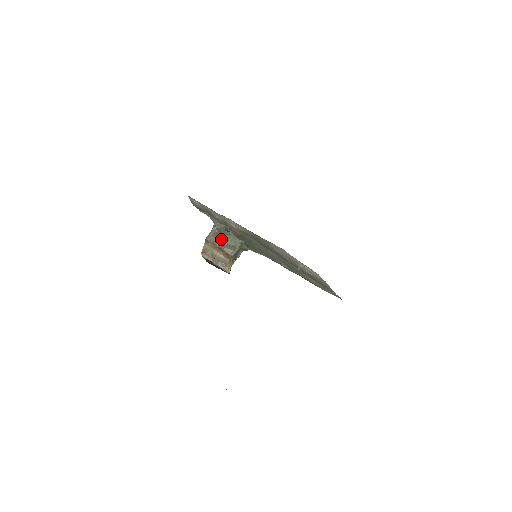
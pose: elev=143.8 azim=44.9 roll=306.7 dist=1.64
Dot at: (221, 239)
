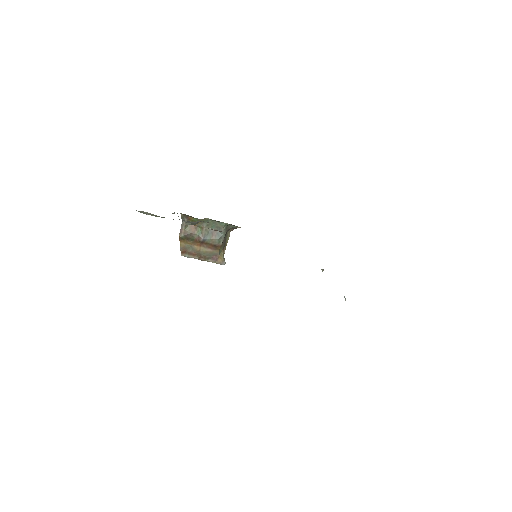
Dot at: (198, 230)
